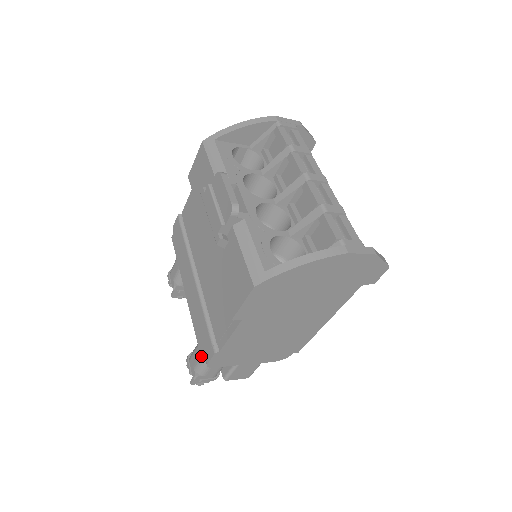
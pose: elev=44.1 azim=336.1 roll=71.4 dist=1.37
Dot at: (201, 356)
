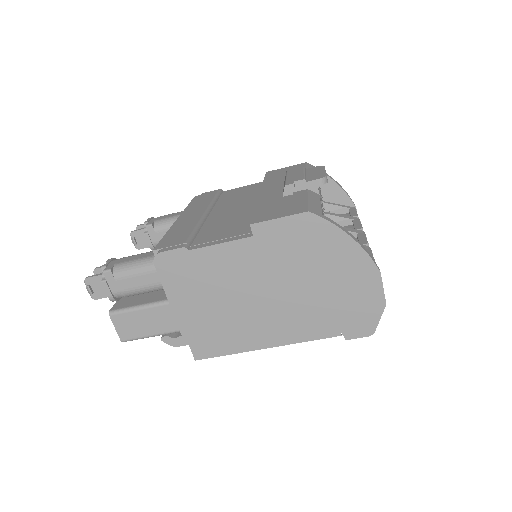
Dot at: (156, 247)
